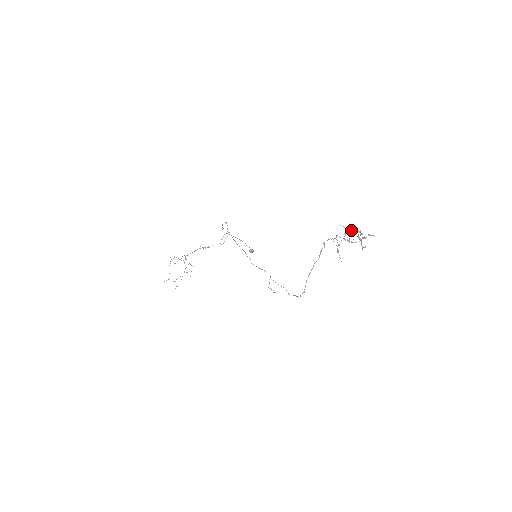
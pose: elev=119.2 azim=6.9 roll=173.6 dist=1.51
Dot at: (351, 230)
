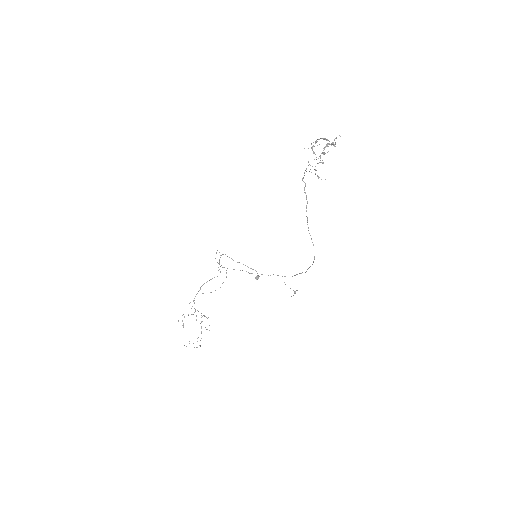
Dot at: occluded
